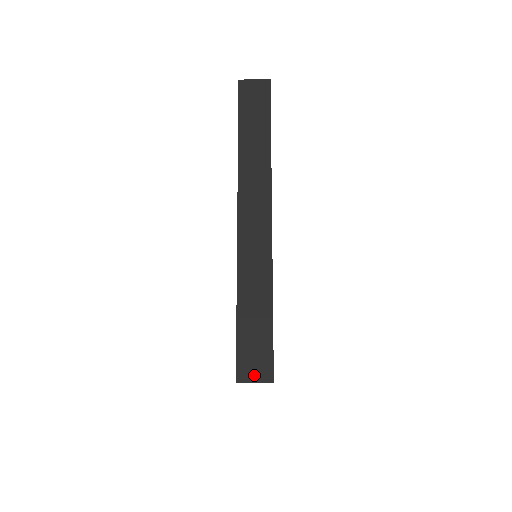
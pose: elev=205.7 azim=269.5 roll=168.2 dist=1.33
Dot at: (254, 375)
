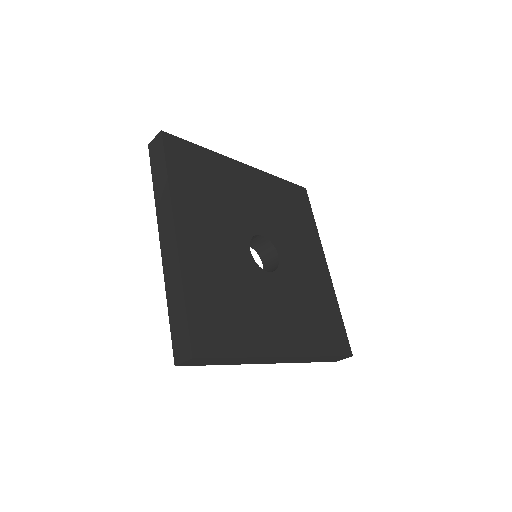
Dot at: (182, 356)
